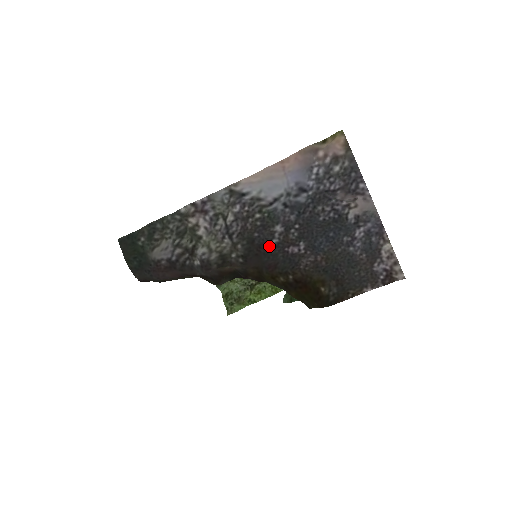
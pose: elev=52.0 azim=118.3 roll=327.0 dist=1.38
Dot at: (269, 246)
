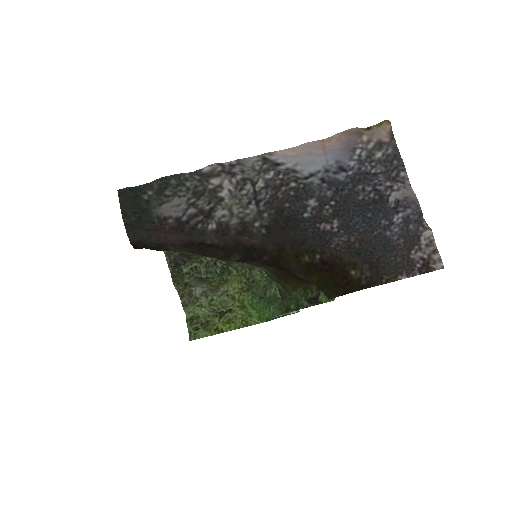
Dot at: (299, 219)
